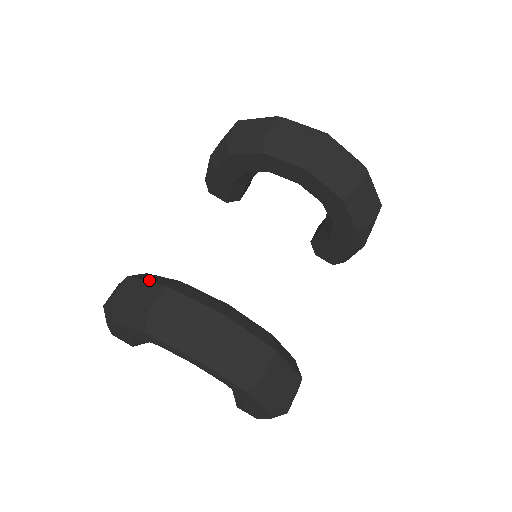
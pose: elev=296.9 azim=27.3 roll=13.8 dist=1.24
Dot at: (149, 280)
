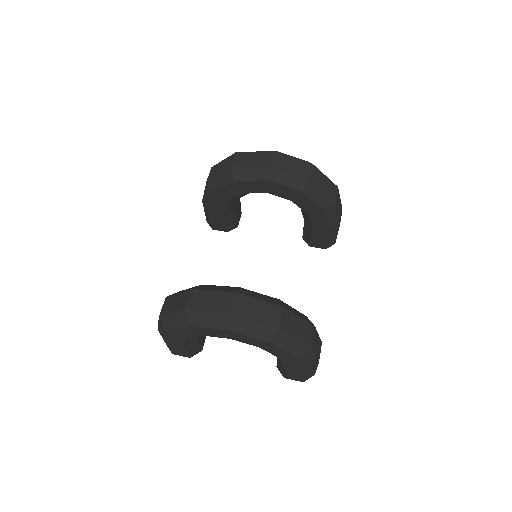
Dot at: (180, 292)
